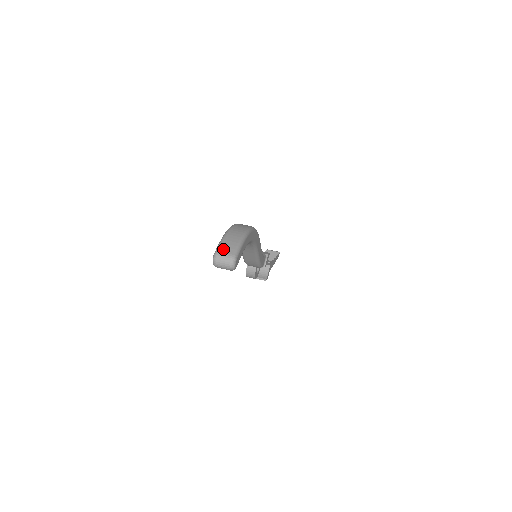
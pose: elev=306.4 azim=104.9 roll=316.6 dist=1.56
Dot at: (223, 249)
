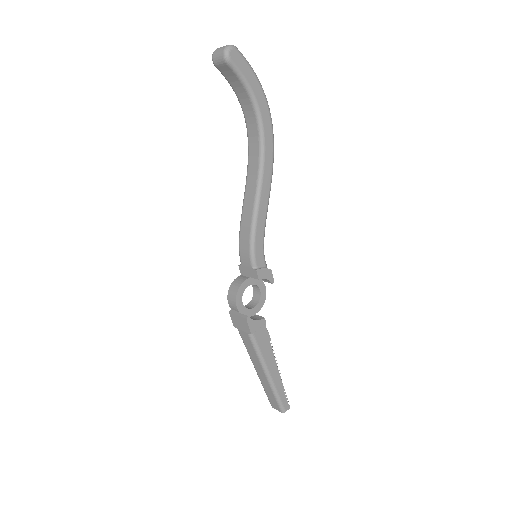
Dot at: occluded
